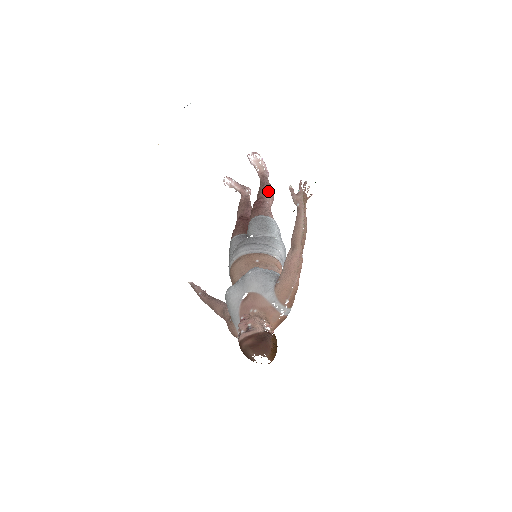
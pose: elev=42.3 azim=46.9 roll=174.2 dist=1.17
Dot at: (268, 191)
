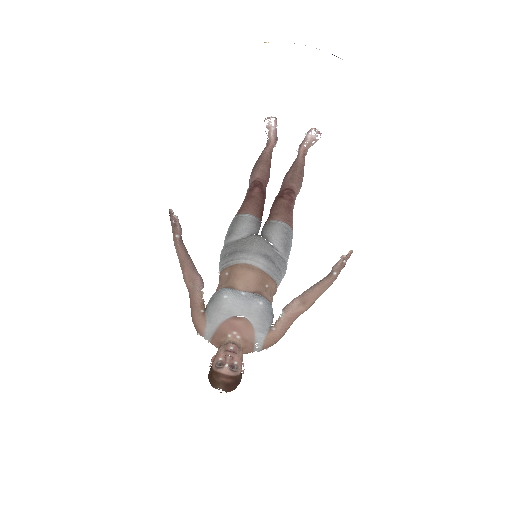
Dot at: (301, 186)
